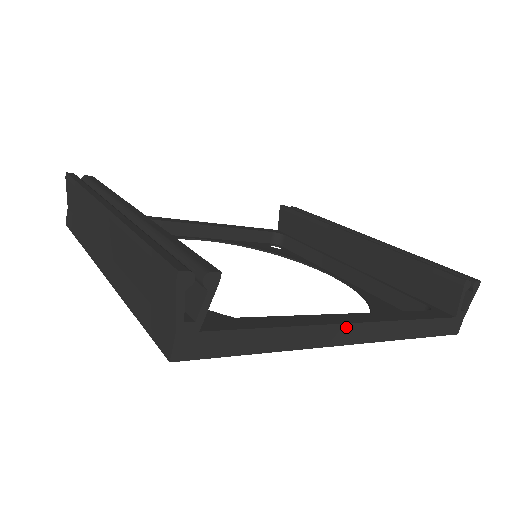
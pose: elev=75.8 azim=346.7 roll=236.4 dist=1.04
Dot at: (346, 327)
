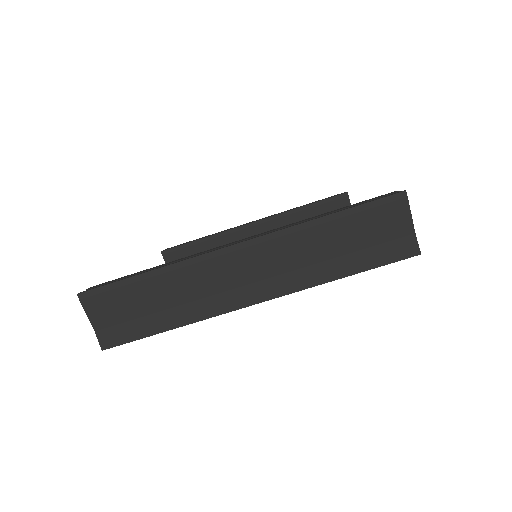
Dot at: occluded
